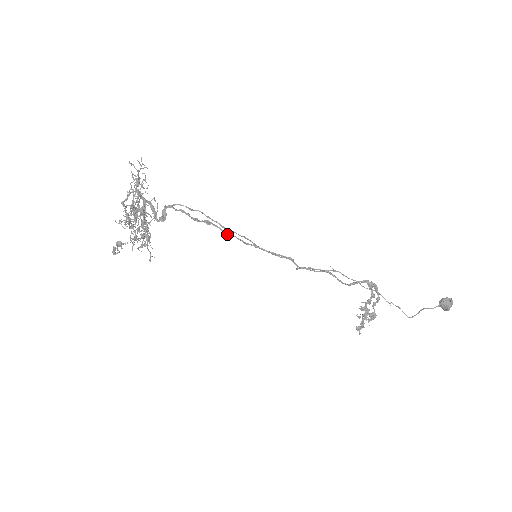
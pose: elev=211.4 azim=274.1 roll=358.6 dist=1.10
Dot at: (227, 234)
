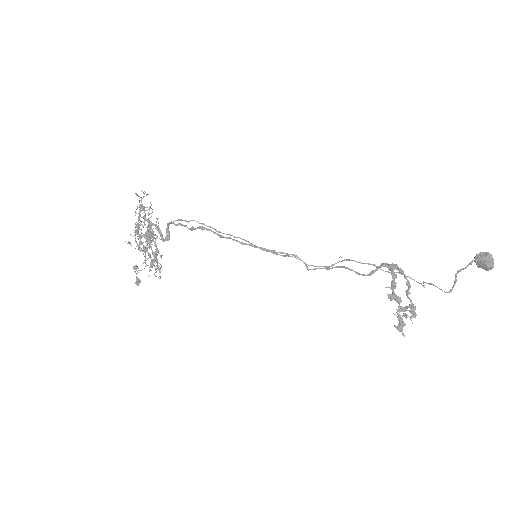
Dot at: (222, 236)
